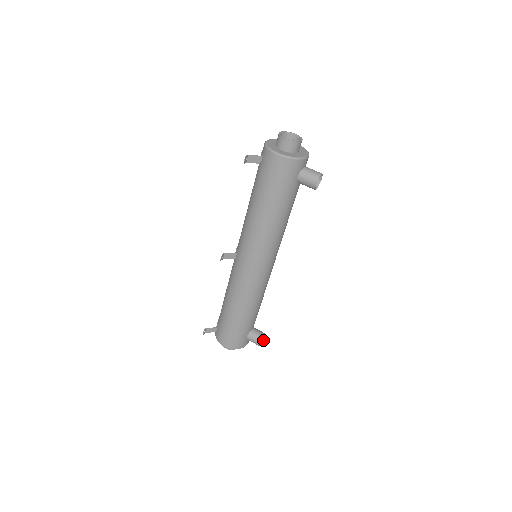
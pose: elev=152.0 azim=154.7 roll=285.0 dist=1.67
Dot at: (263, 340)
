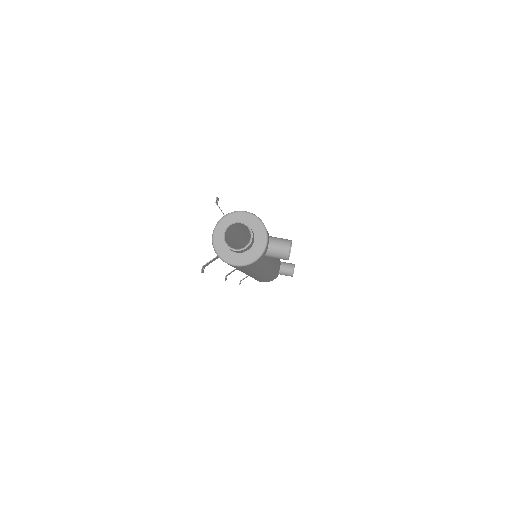
Dot at: occluded
